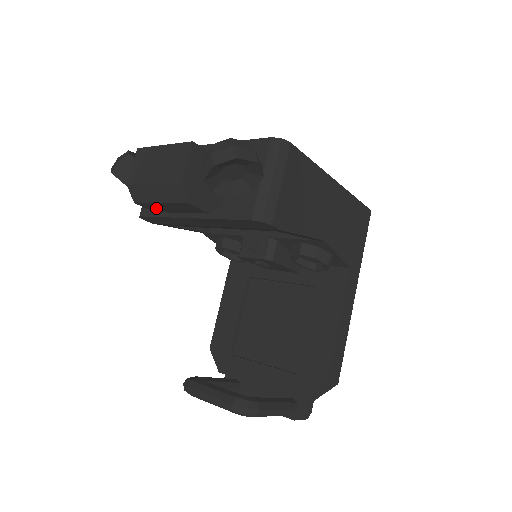
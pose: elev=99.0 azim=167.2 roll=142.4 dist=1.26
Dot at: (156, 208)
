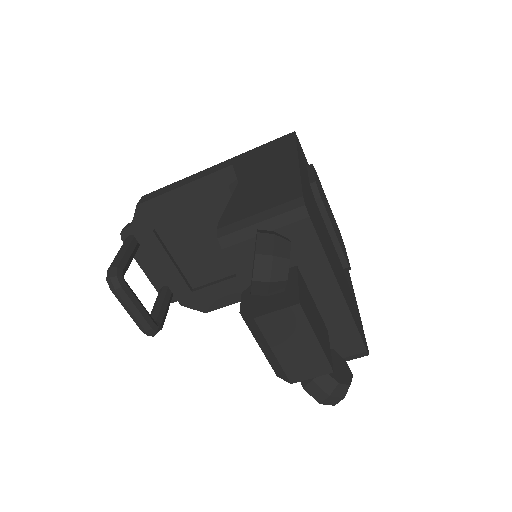
Dot at: occluded
